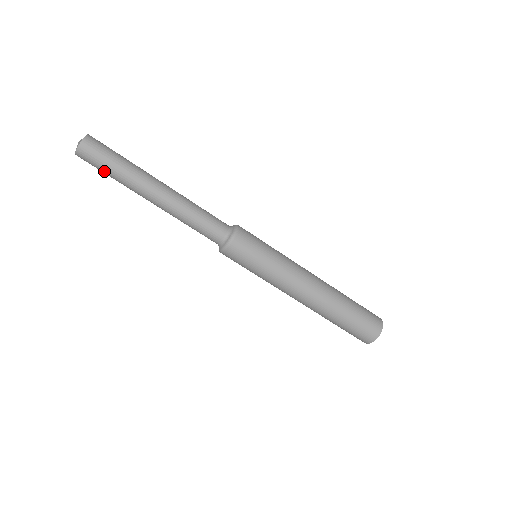
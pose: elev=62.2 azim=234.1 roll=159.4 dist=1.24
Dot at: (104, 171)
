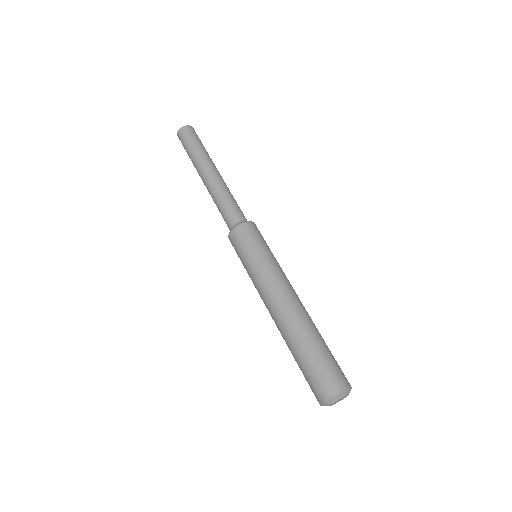
Dot at: (186, 149)
